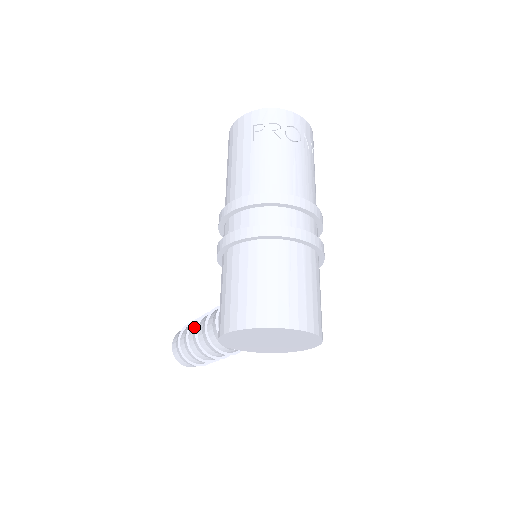
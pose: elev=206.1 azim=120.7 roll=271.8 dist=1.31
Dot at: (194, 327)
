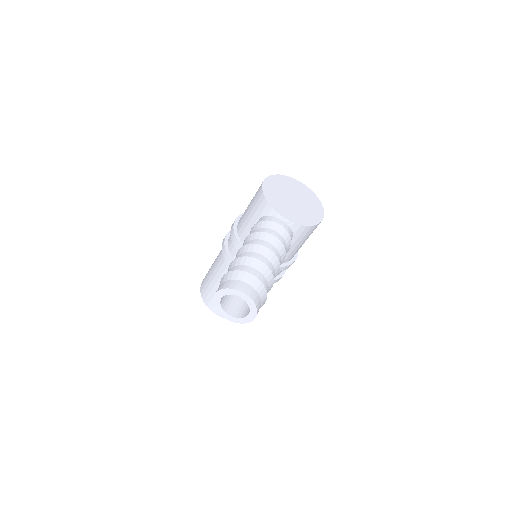
Dot at: occluded
